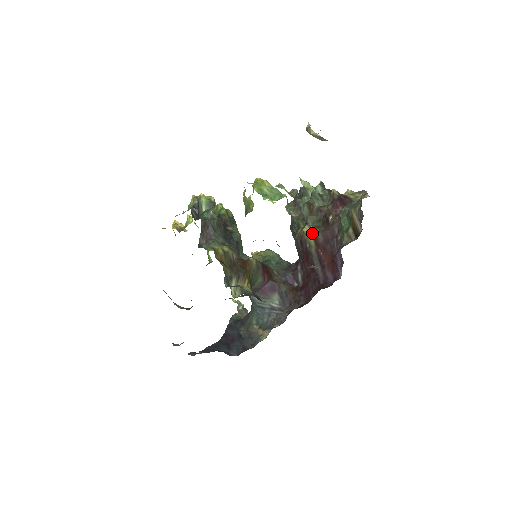
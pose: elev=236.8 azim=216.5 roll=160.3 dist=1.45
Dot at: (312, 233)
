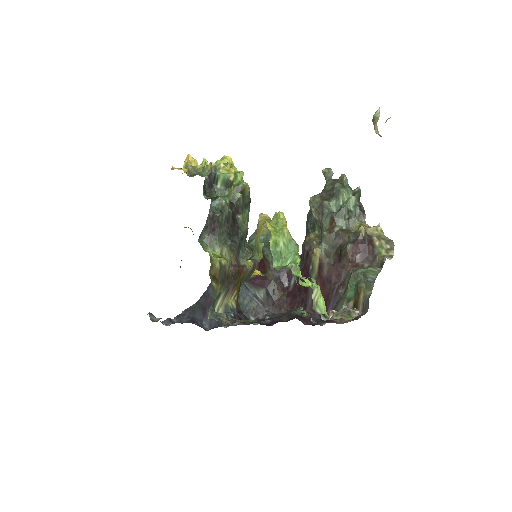
Dot at: (320, 260)
